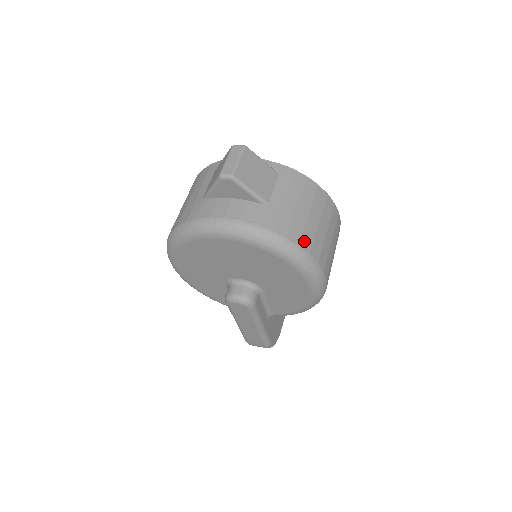
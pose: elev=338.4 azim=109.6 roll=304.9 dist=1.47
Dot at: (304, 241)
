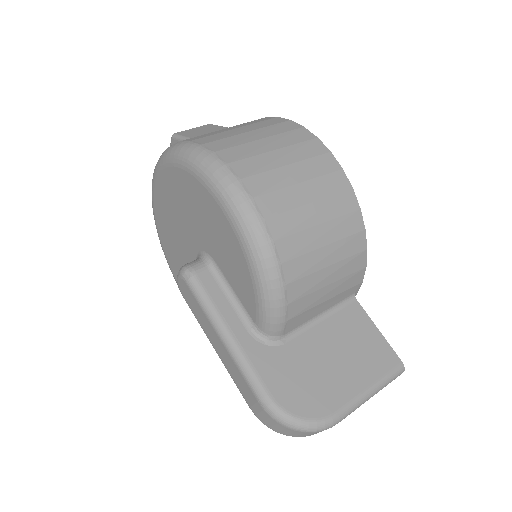
Dot at: (203, 140)
